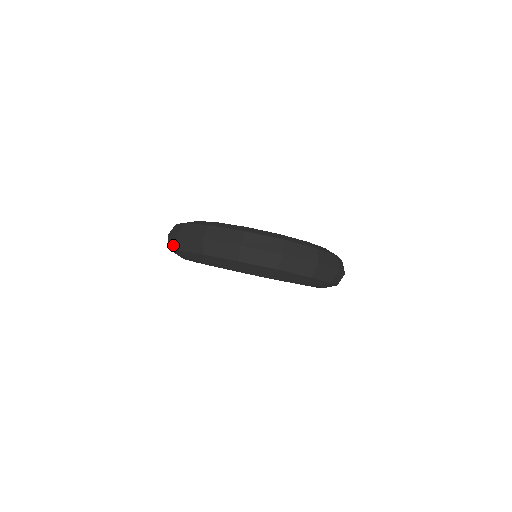
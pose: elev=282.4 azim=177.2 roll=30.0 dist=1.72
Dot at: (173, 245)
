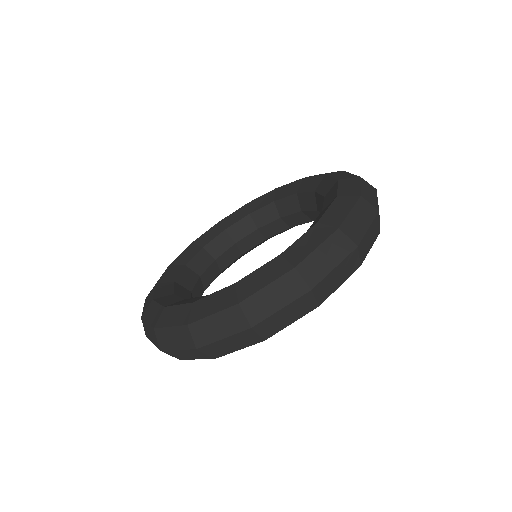
Dot at: (188, 357)
